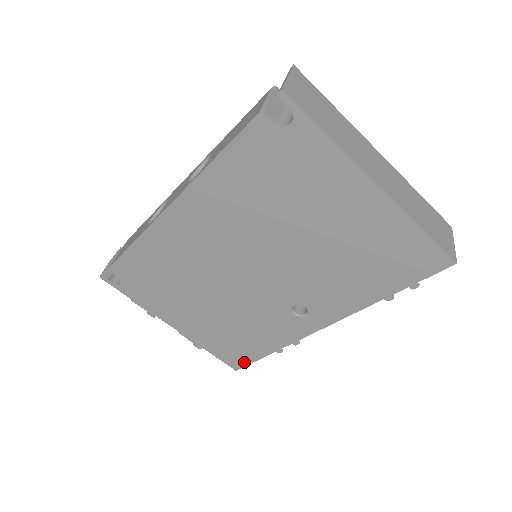
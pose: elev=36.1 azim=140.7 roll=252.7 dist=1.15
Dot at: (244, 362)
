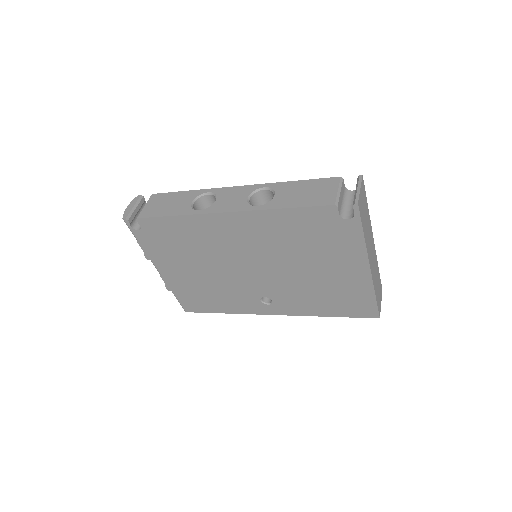
Dot at: (197, 310)
